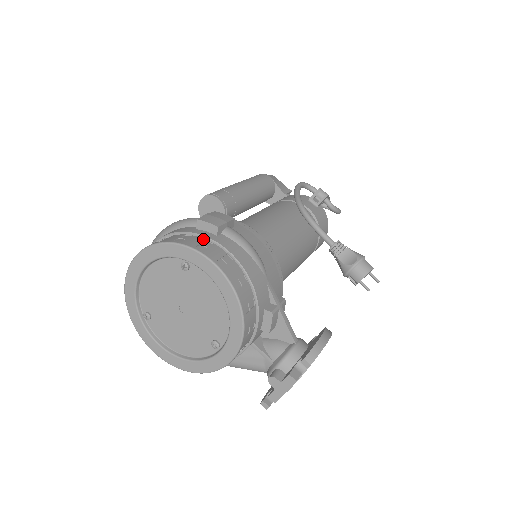
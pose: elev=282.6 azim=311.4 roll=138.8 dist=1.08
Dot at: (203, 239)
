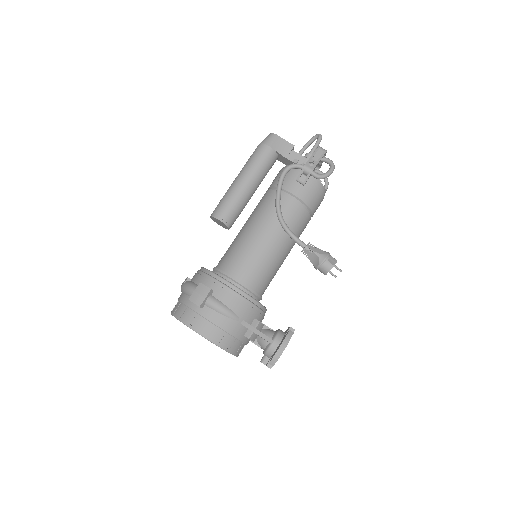
Dot at: (195, 313)
